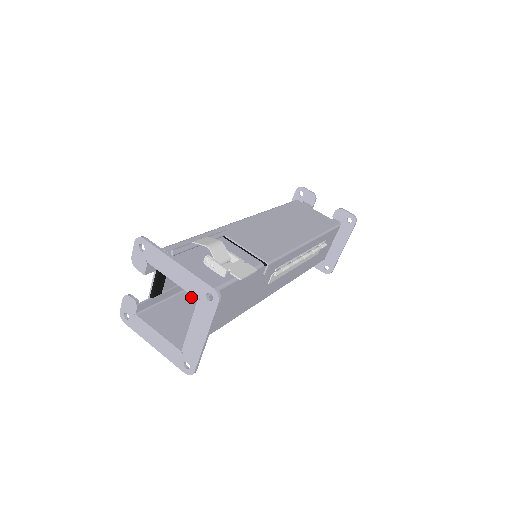
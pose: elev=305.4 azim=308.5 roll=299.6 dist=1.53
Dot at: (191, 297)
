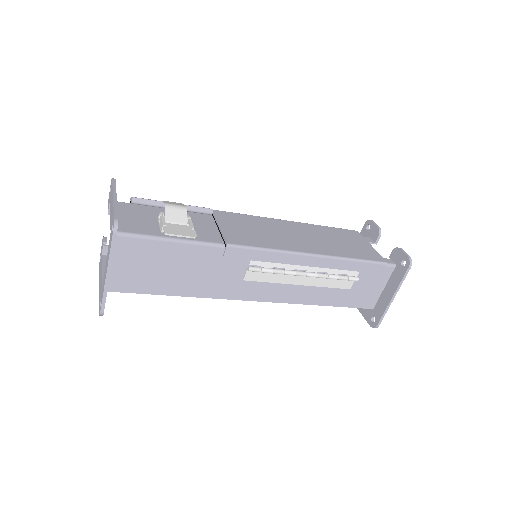
Dot at: occluded
